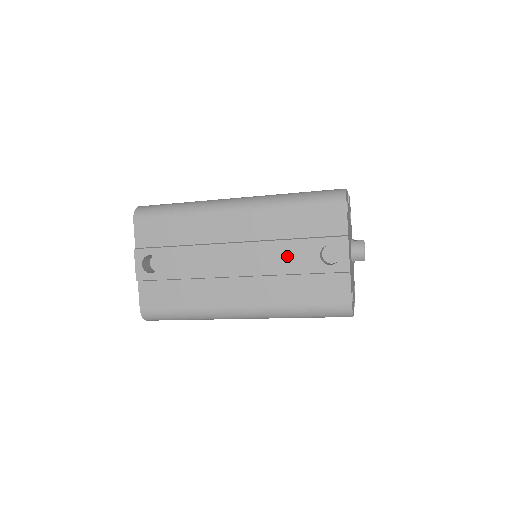
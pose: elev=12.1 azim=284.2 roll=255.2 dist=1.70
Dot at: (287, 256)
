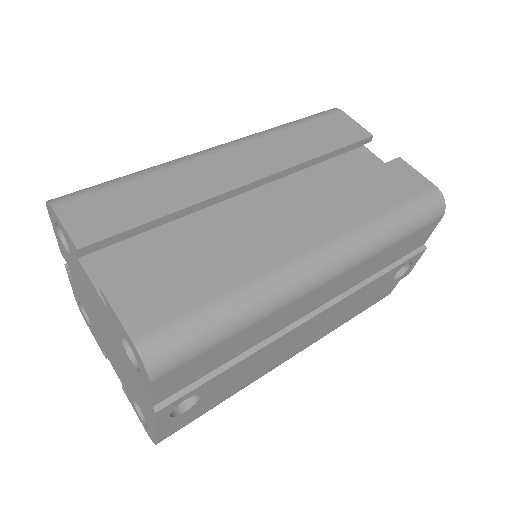
Dot at: (365, 294)
